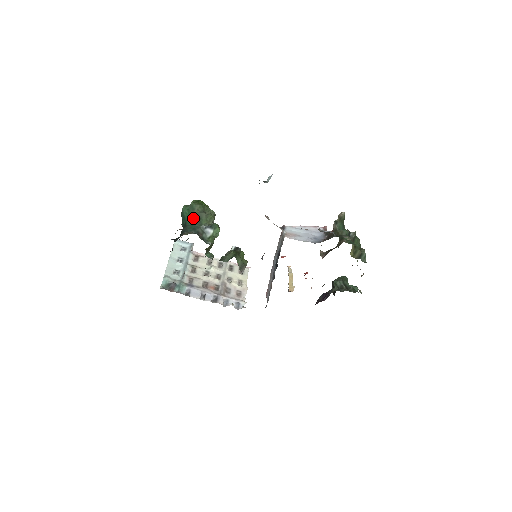
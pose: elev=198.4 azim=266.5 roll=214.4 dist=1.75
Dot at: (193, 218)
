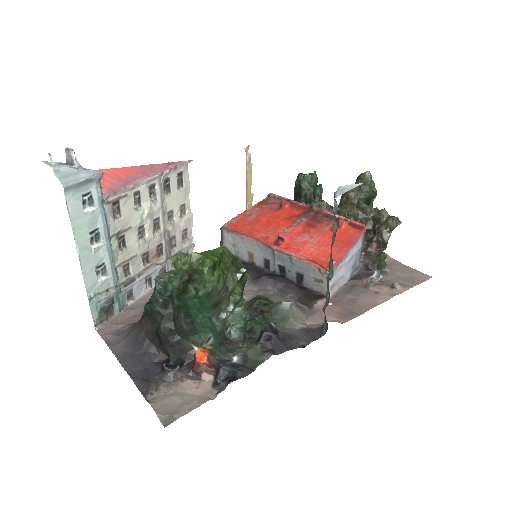
Dot at: (207, 308)
